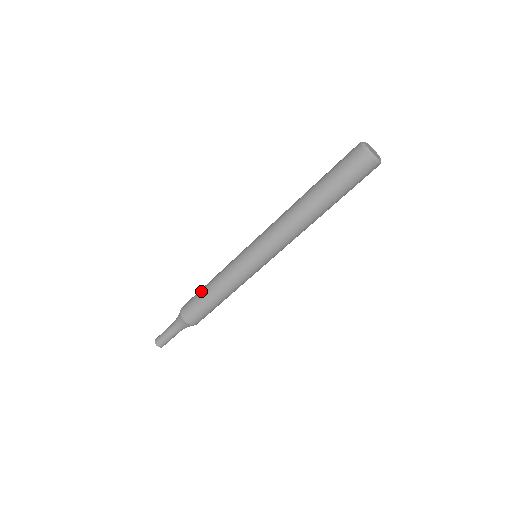
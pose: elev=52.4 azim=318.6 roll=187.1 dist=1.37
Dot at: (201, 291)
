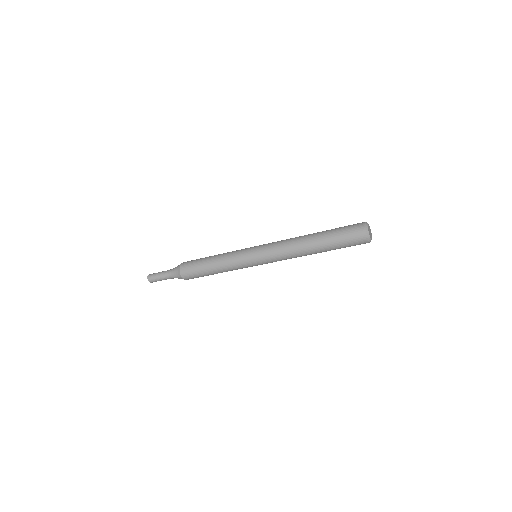
Dot at: (203, 267)
